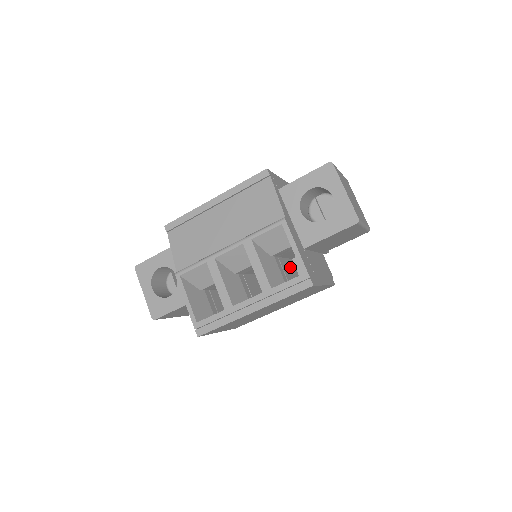
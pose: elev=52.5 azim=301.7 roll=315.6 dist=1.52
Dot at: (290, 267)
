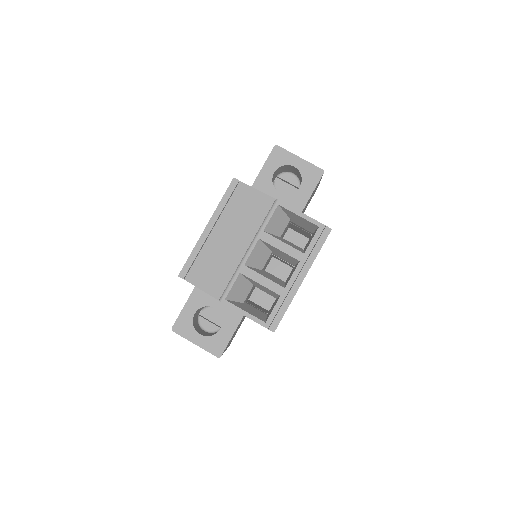
Dot at: occluded
